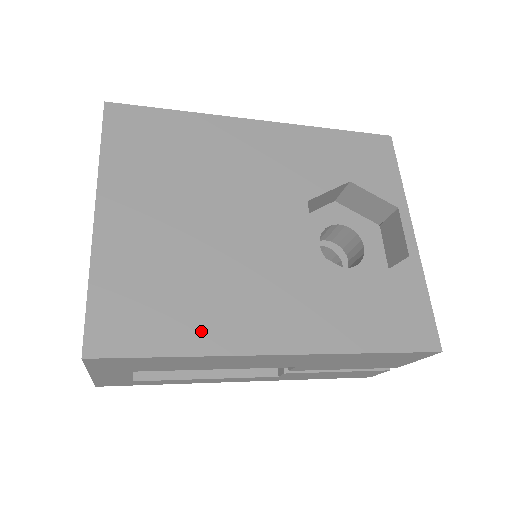
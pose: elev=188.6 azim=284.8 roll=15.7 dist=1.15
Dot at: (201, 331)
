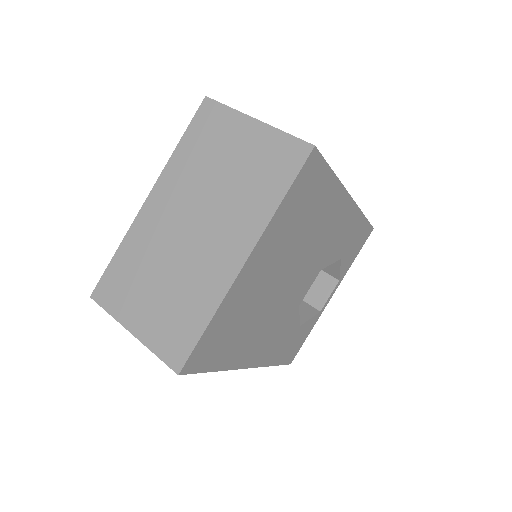
Dot at: (233, 355)
